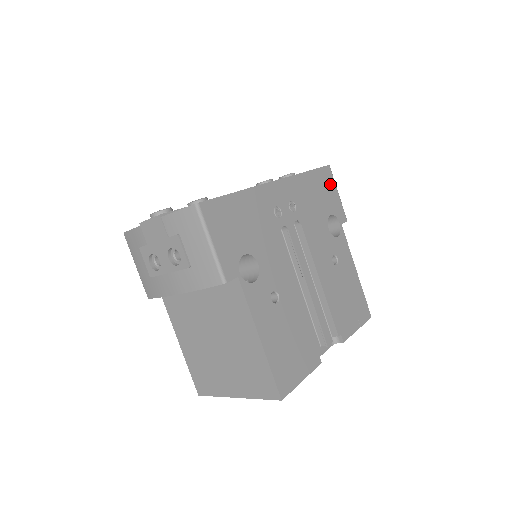
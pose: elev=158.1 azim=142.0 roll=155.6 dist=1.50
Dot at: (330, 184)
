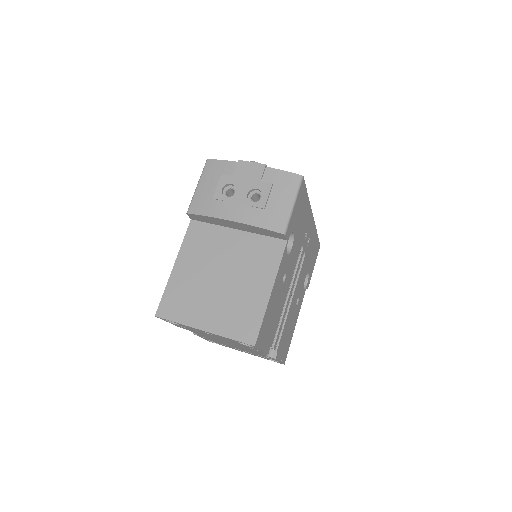
Dot at: (316, 256)
